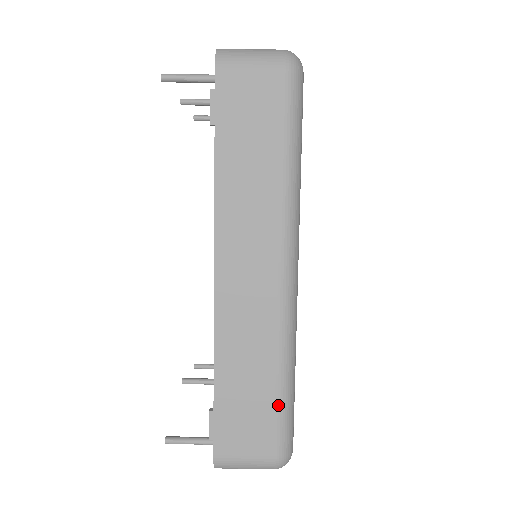
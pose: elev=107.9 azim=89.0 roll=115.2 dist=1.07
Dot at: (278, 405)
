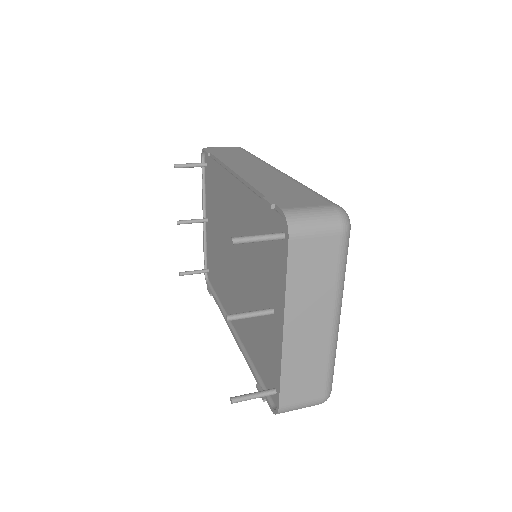
Dot at: (313, 192)
